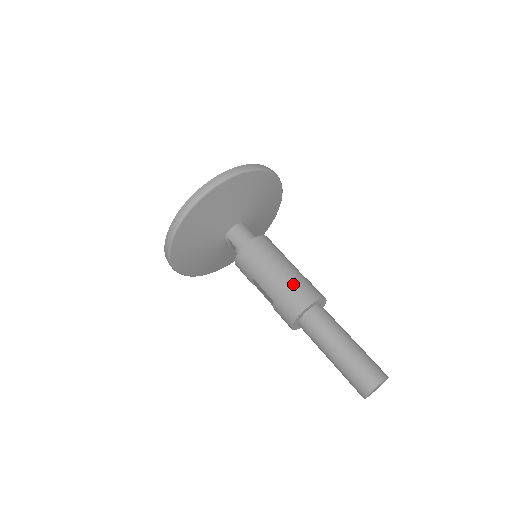
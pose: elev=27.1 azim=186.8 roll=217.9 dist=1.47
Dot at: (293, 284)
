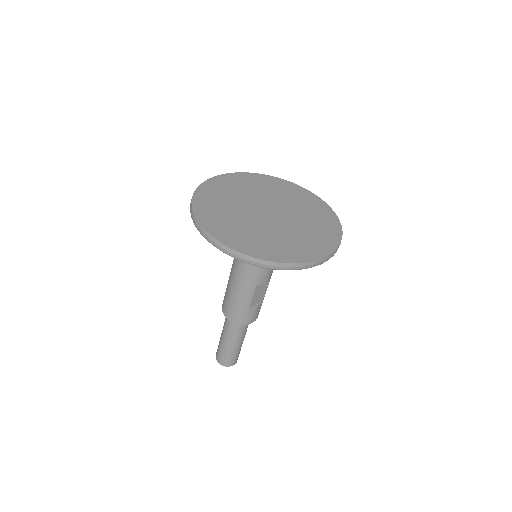
Dot at: (232, 303)
